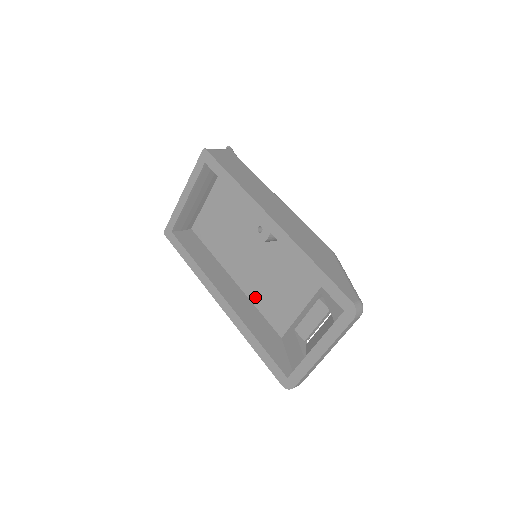
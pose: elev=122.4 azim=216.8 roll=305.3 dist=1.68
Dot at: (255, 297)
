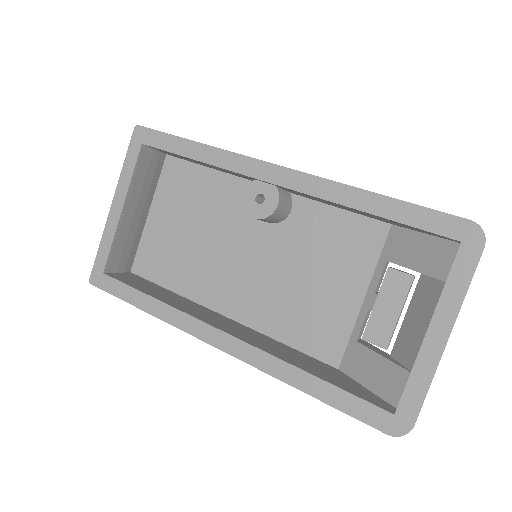
Dot at: (270, 324)
